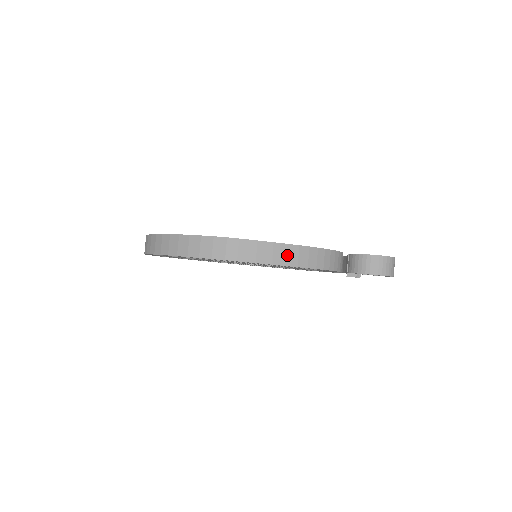
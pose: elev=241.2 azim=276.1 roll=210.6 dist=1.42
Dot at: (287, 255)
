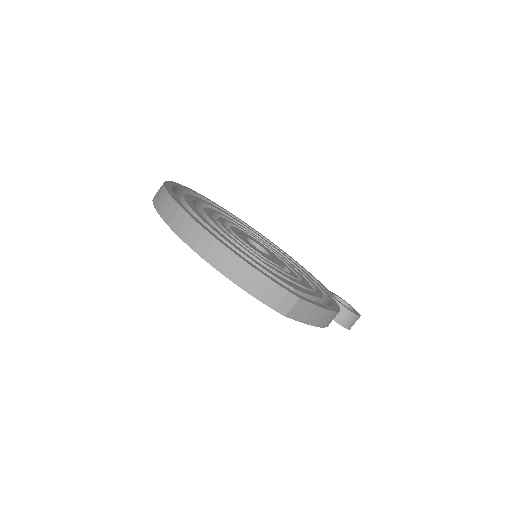
Dot at: (323, 318)
